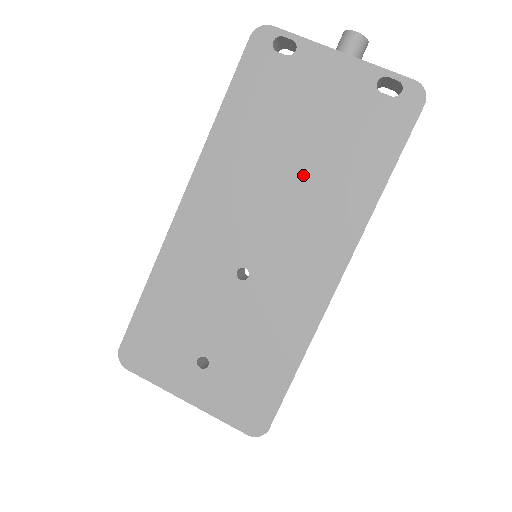
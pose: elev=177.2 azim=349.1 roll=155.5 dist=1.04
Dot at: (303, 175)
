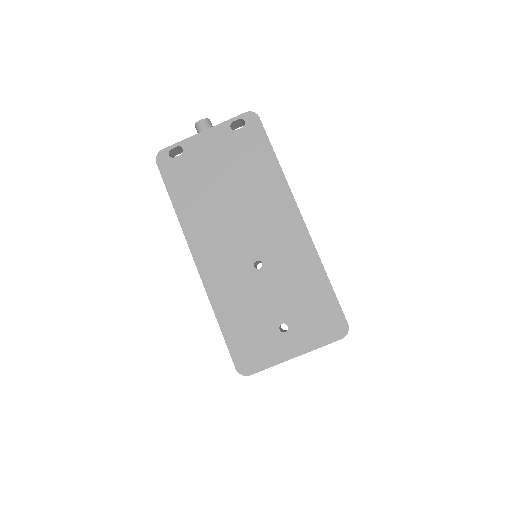
Dot at: (239, 194)
